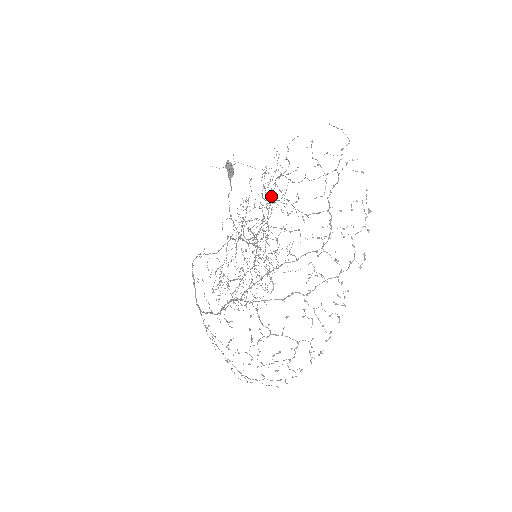
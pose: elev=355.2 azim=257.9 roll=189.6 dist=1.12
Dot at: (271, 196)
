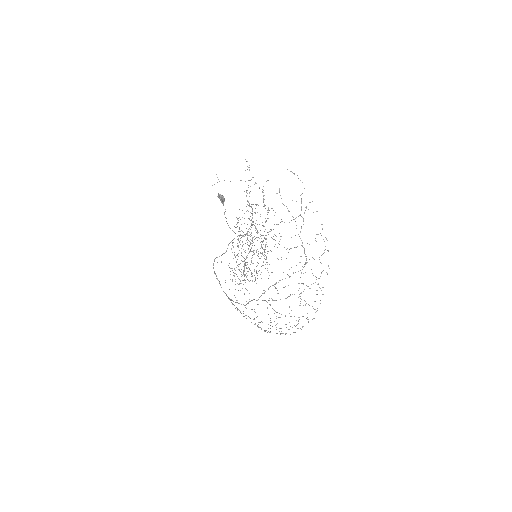
Dot at: occluded
